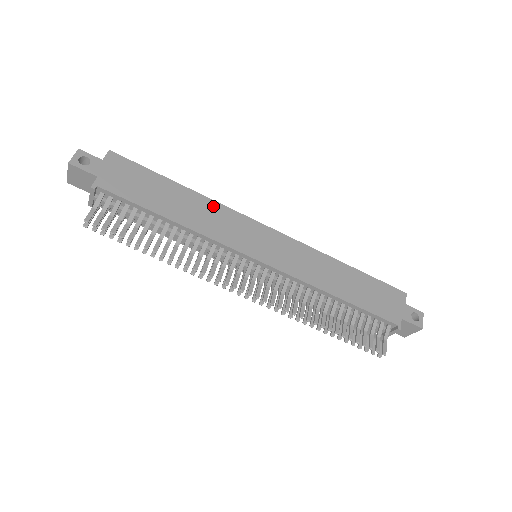
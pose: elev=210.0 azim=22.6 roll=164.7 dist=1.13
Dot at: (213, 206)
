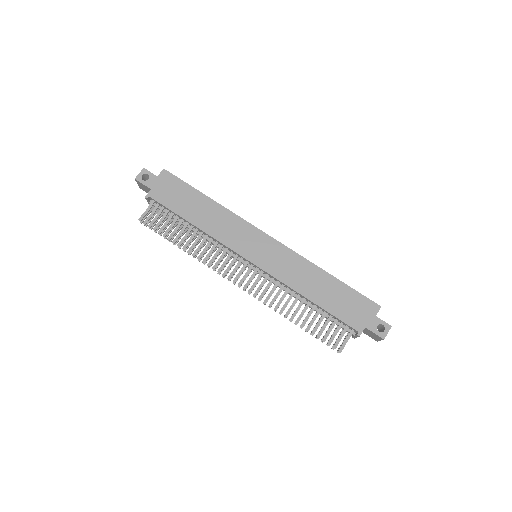
Dot at: (228, 215)
